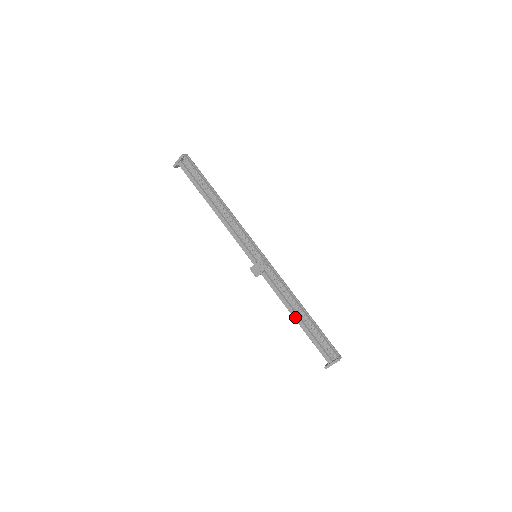
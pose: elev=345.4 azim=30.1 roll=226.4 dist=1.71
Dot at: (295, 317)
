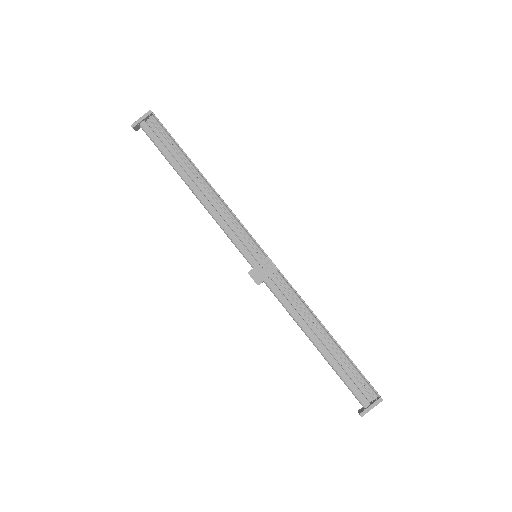
Dot at: (316, 341)
